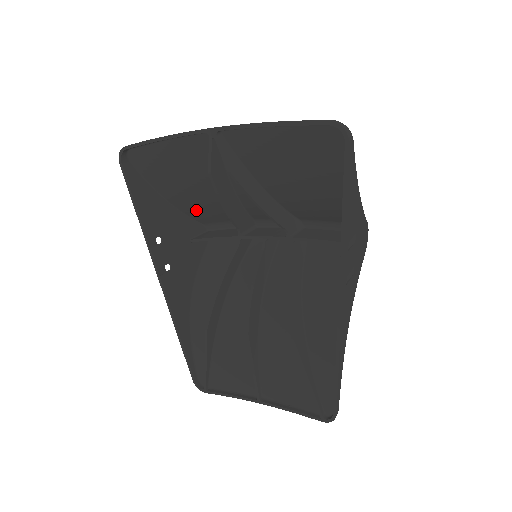
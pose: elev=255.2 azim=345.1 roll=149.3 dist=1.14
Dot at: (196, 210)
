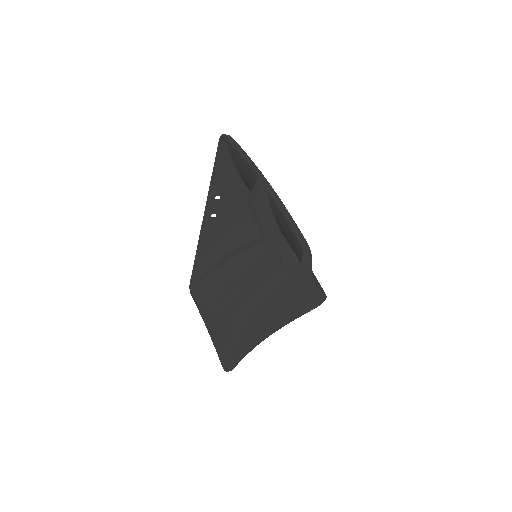
Dot at: occluded
